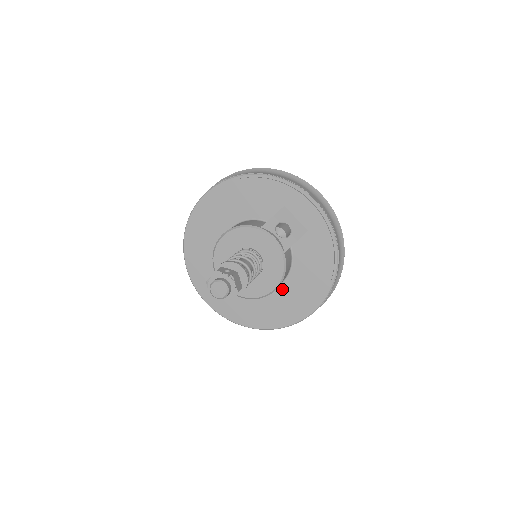
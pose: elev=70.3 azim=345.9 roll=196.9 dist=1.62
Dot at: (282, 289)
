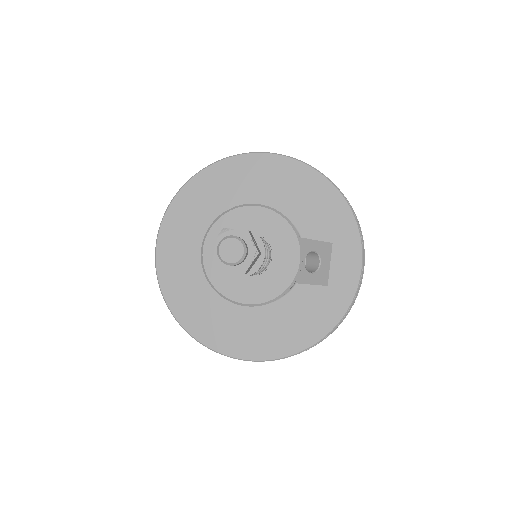
Dot at: (244, 310)
